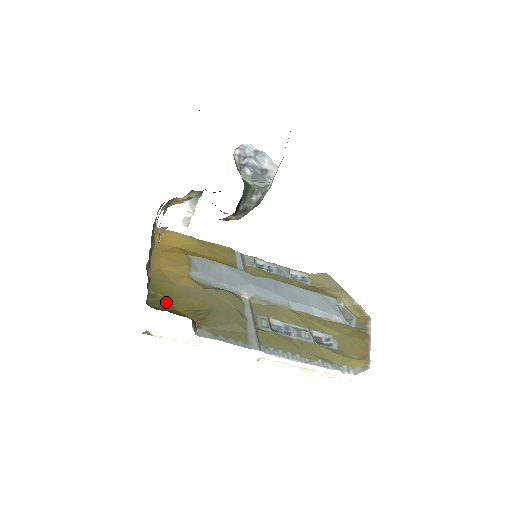
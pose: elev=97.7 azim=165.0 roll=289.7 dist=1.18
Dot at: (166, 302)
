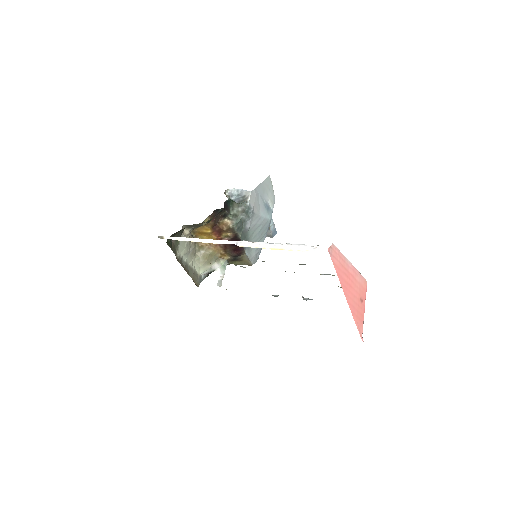
Dot at: occluded
